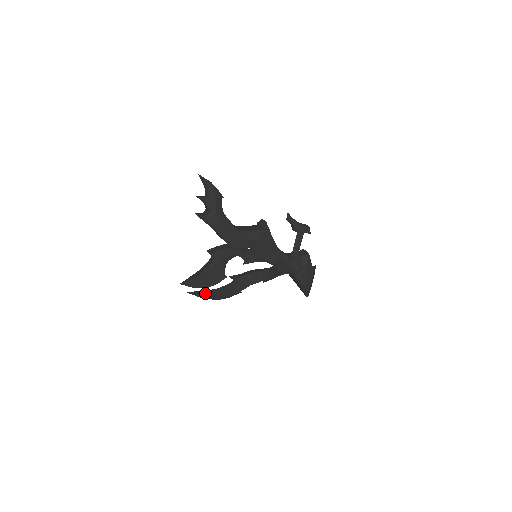
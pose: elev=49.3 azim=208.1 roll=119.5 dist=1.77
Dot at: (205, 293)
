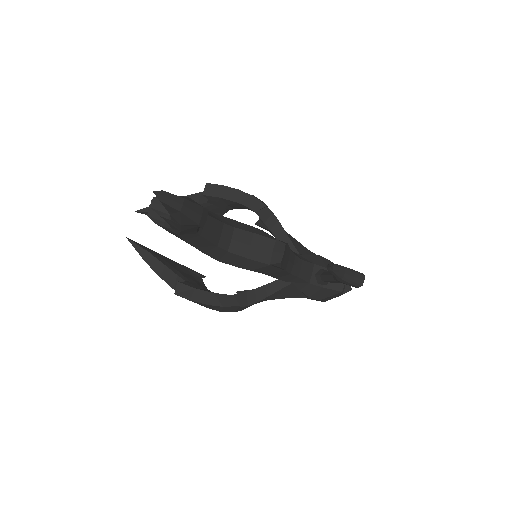
Dot at: (147, 261)
